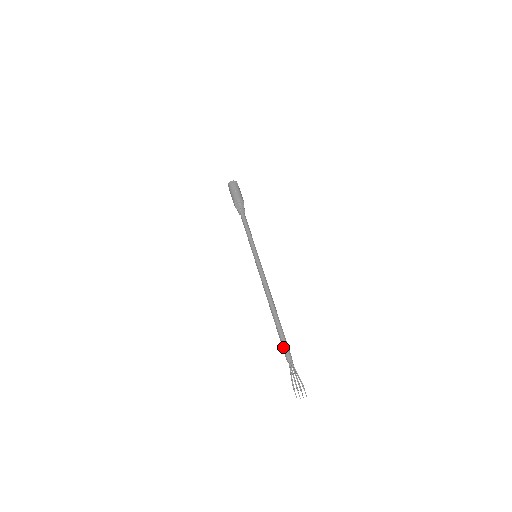
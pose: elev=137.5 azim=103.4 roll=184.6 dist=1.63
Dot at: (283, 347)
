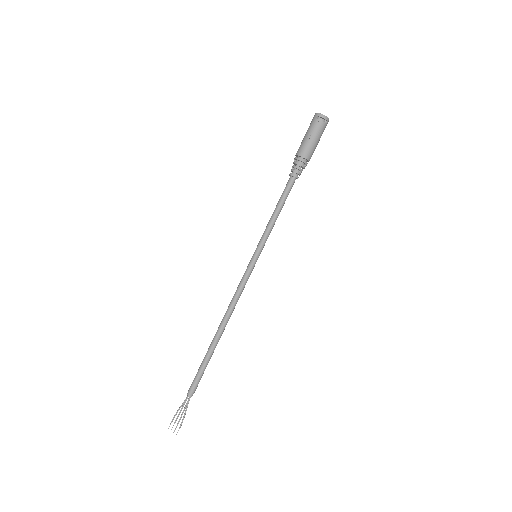
Dot at: (194, 379)
